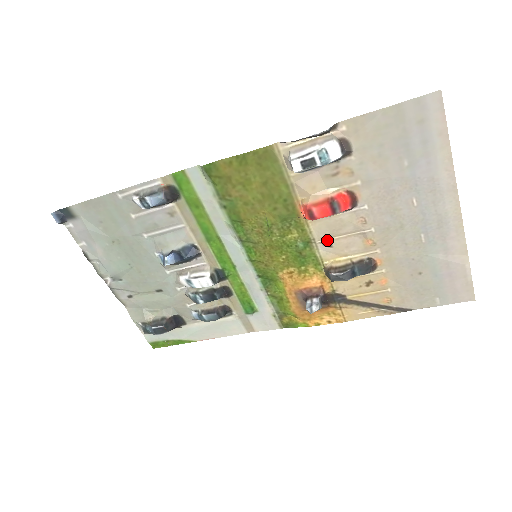
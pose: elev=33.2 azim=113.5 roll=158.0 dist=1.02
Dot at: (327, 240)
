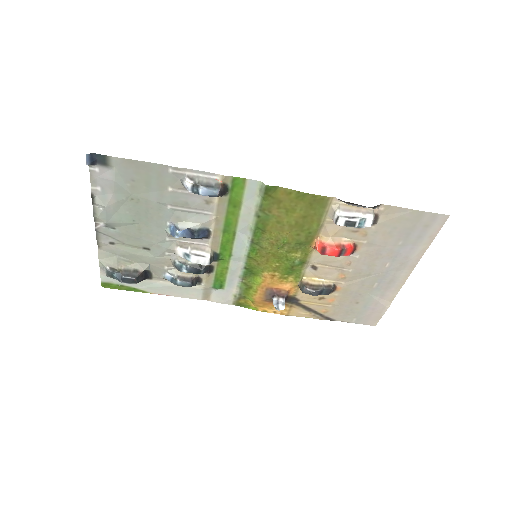
Dot at: (316, 265)
